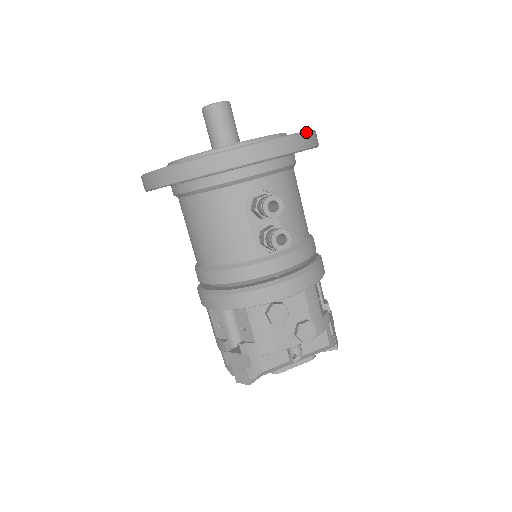
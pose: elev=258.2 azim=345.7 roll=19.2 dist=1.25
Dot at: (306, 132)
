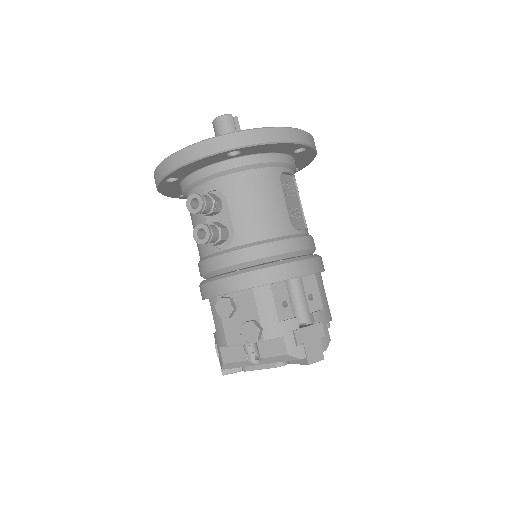
Dot at: (242, 131)
